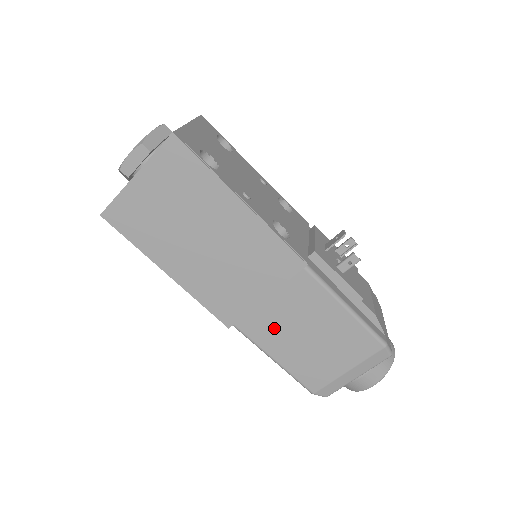
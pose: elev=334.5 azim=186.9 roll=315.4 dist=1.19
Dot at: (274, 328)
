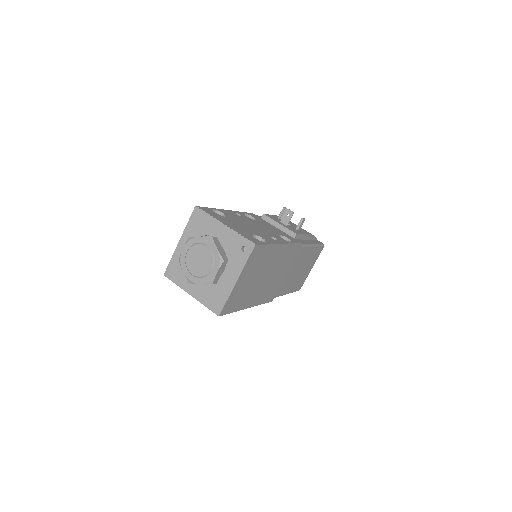
Dot at: (289, 282)
